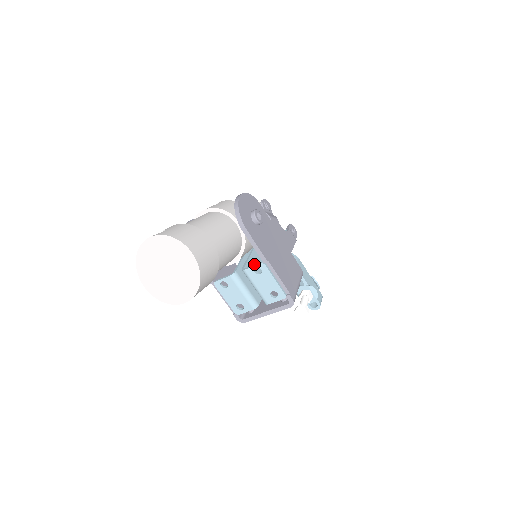
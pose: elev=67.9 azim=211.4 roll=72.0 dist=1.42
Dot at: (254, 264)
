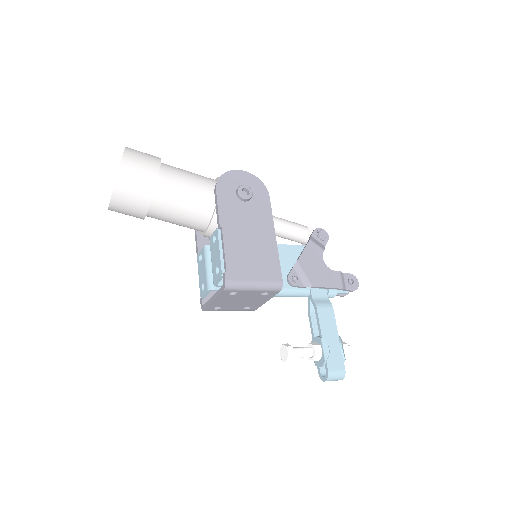
Dot at: occluded
